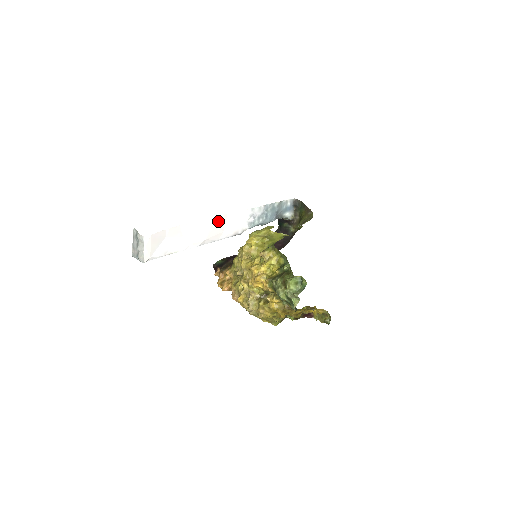
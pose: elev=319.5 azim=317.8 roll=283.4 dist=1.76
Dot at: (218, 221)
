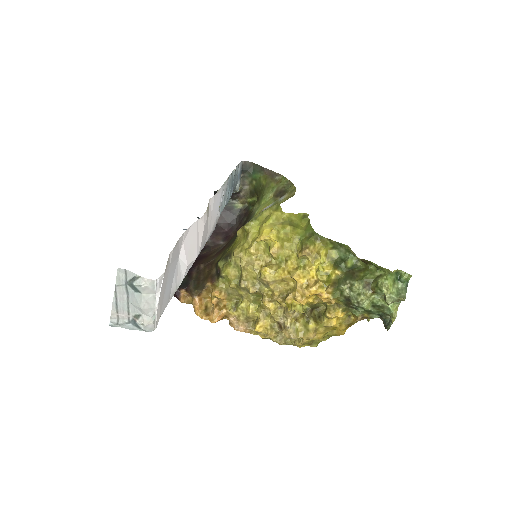
Dot at: (206, 215)
